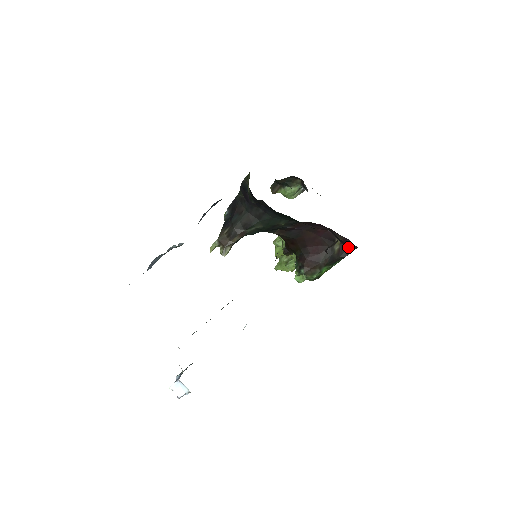
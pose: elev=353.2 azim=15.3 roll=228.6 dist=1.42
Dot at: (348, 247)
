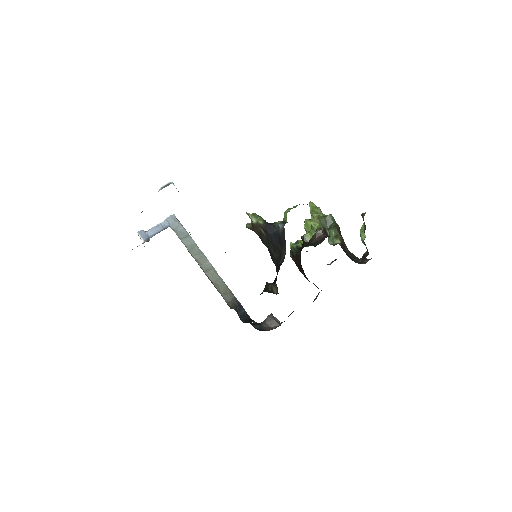
Dot at: occluded
